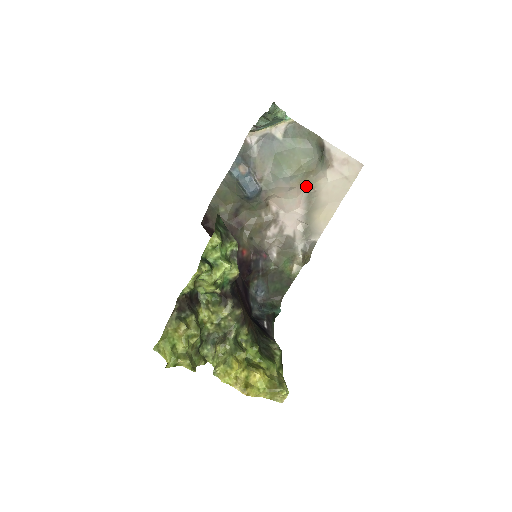
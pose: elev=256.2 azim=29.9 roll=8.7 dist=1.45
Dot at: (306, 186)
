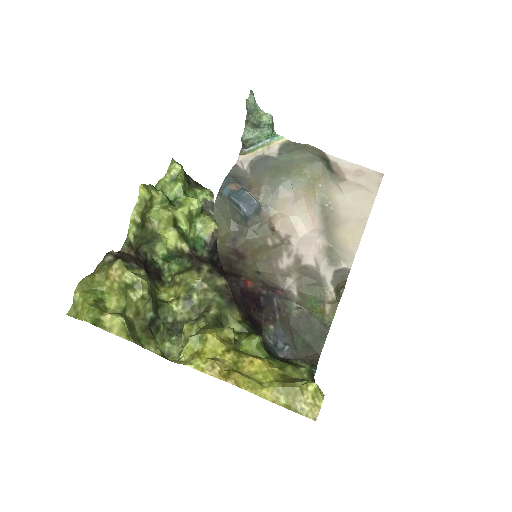
Dot at: (317, 200)
